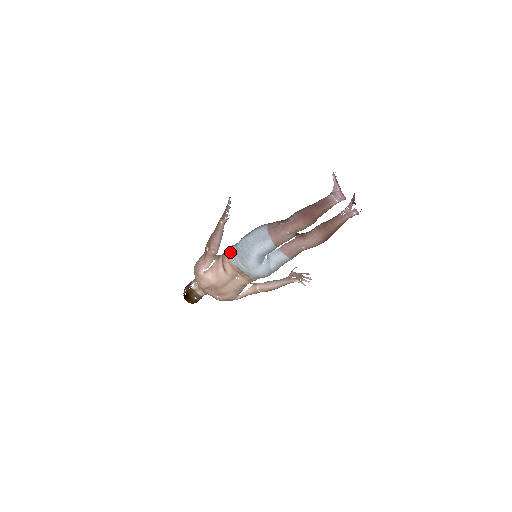
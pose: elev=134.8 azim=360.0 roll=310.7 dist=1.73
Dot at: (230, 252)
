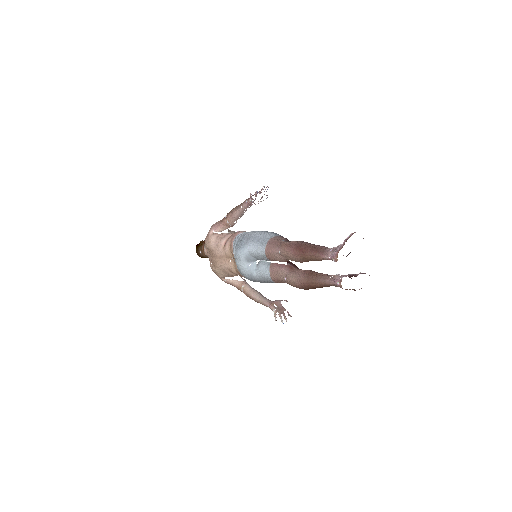
Dot at: (239, 234)
